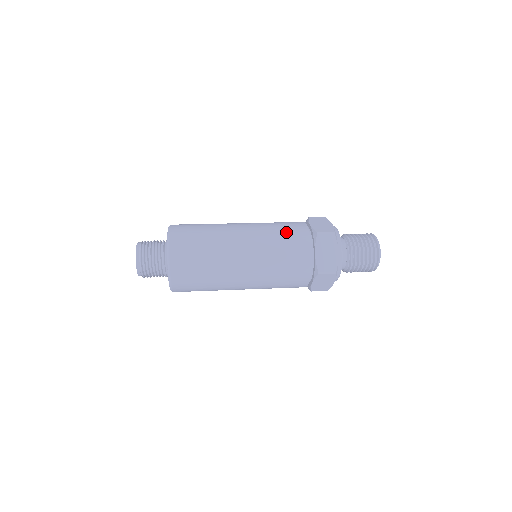
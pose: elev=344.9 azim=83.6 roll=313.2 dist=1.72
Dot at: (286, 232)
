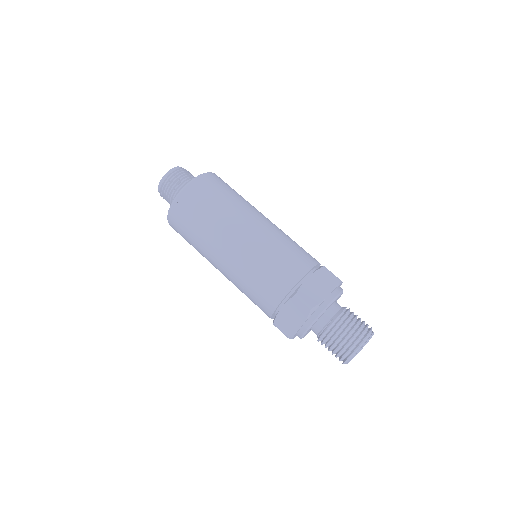
Dot at: (254, 296)
